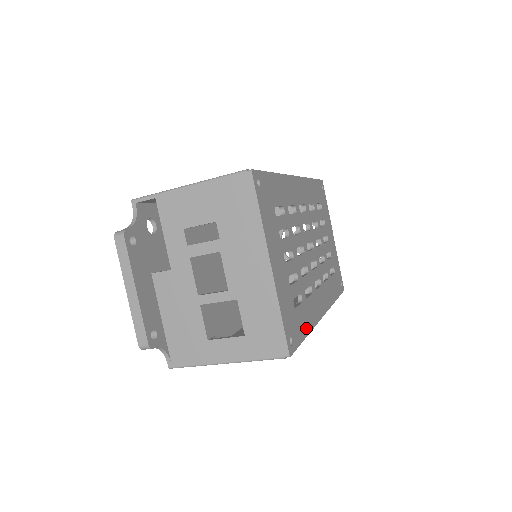
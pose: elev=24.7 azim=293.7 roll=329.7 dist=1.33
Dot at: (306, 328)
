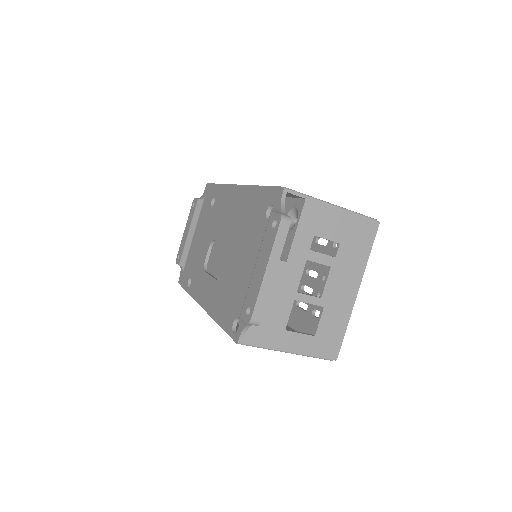
Dot at: occluded
